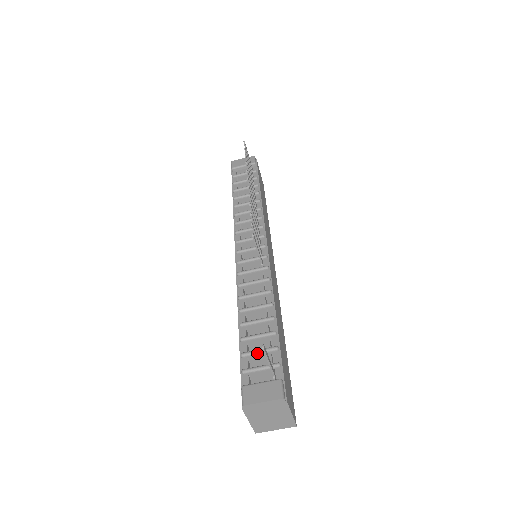
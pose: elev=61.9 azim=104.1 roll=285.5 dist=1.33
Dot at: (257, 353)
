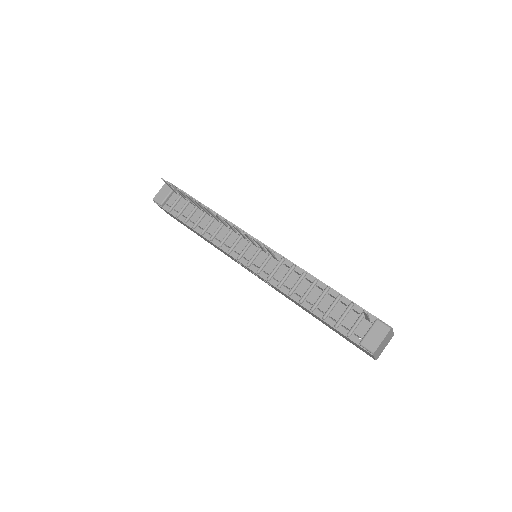
Dot at: (344, 317)
